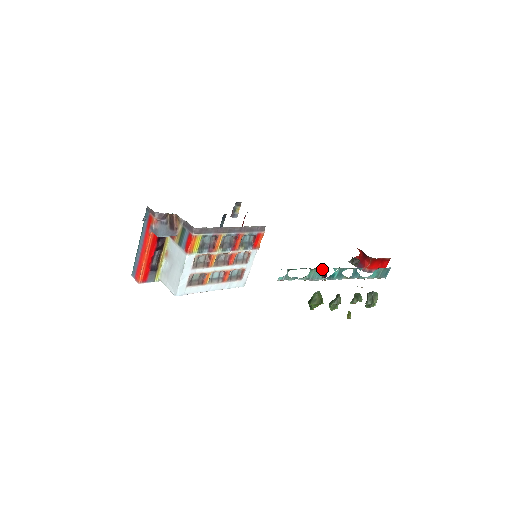
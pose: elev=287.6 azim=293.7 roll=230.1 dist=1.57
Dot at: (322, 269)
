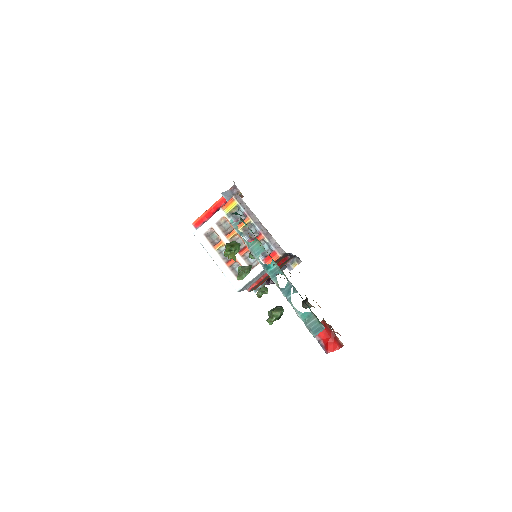
Dot at: (264, 249)
